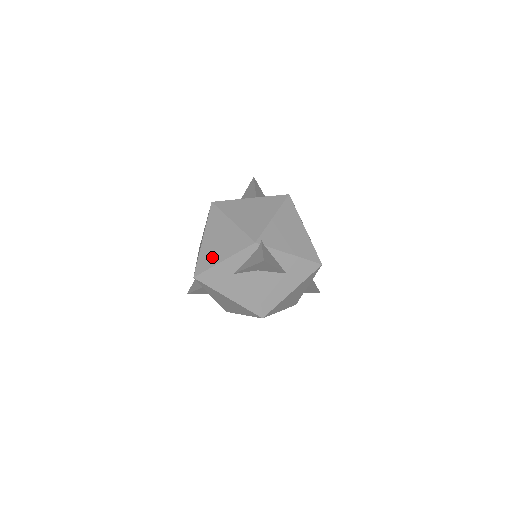
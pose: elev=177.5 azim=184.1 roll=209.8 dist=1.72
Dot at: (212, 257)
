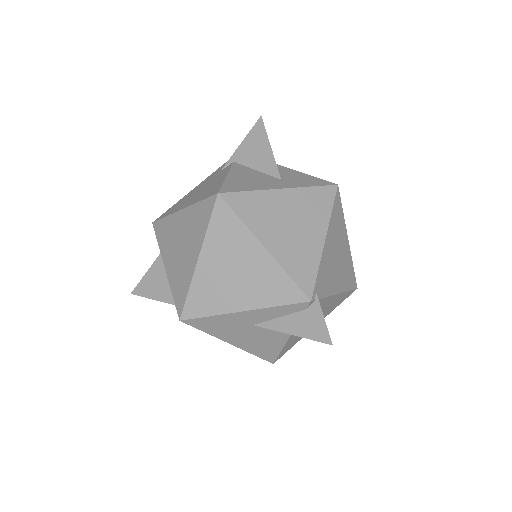
Dot at: (220, 298)
